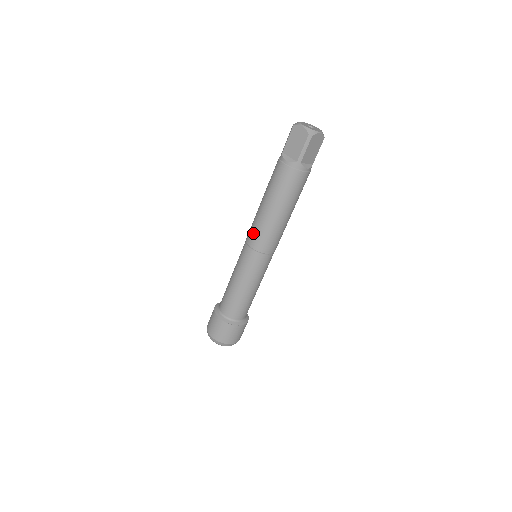
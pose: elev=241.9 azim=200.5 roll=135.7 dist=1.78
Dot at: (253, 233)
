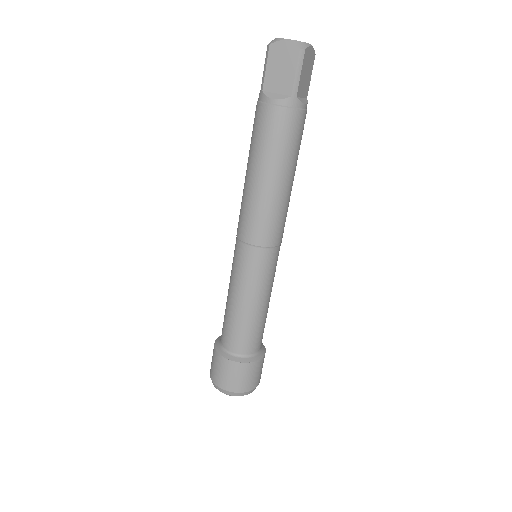
Dot at: (249, 223)
